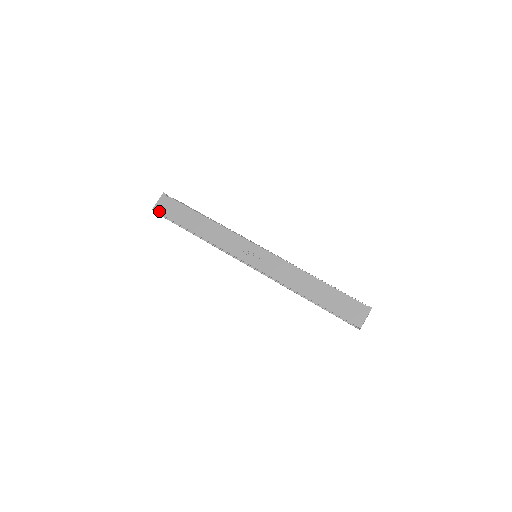
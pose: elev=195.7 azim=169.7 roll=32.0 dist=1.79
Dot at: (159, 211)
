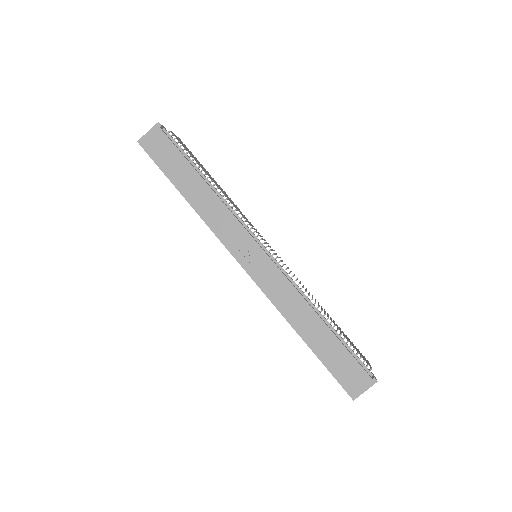
Dot at: (145, 148)
